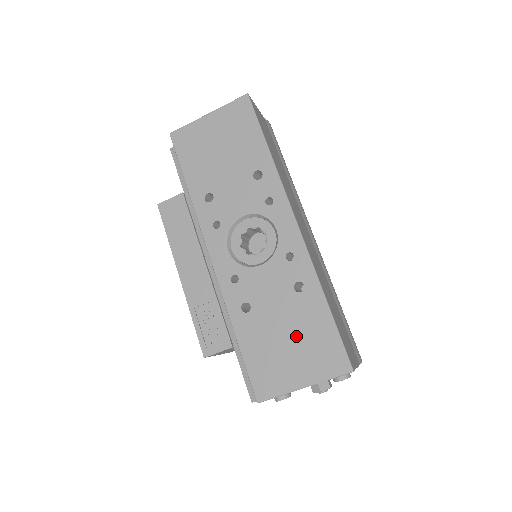
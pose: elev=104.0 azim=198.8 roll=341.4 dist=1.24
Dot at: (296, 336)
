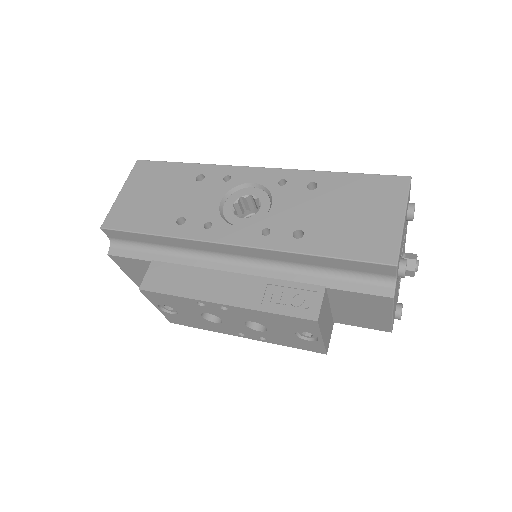
Dot at: (353, 205)
